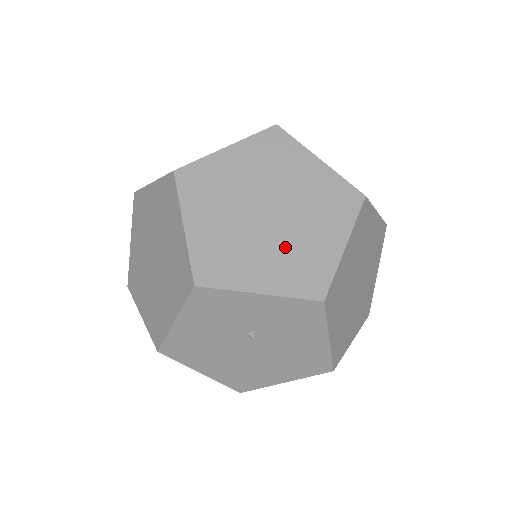
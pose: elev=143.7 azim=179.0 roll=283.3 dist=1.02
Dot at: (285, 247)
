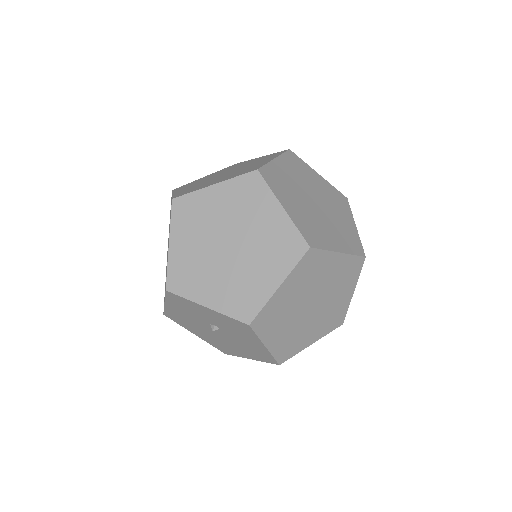
Dot at: (233, 276)
